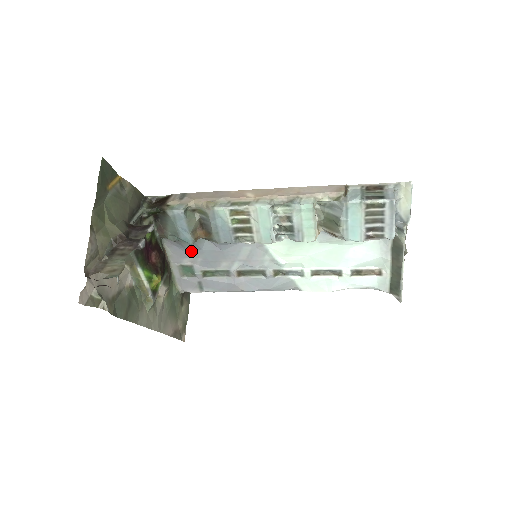
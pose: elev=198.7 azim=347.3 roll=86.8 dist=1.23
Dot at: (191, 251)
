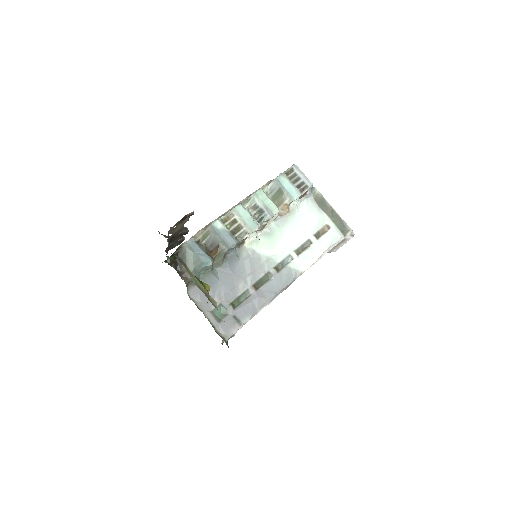
Dot at: (213, 289)
